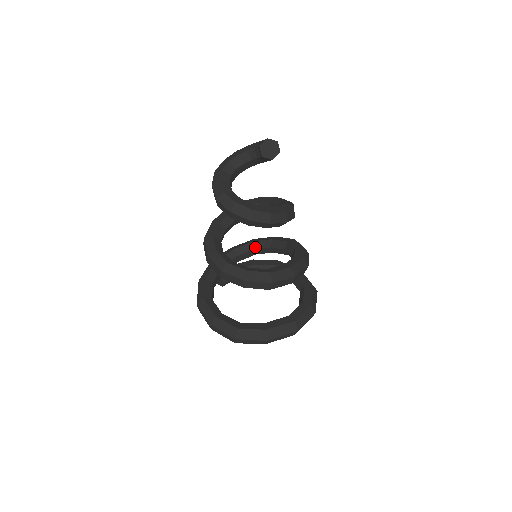
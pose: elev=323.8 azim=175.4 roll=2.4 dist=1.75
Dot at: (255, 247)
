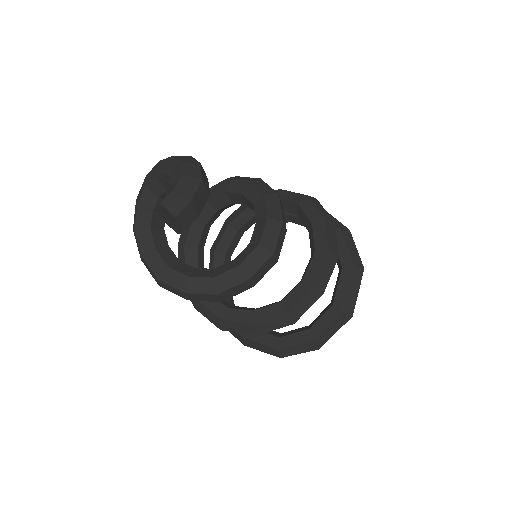
Dot at: (298, 214)
